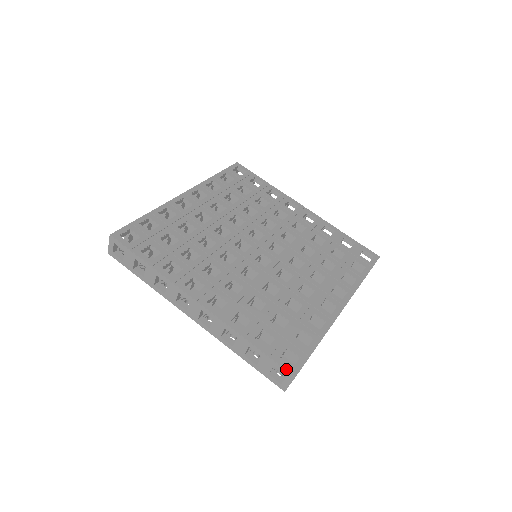
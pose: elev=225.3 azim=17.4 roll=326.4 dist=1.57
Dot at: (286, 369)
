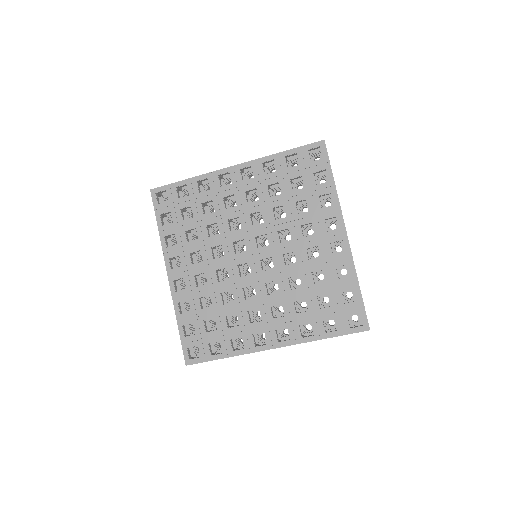
Dot at: (184, 357)
